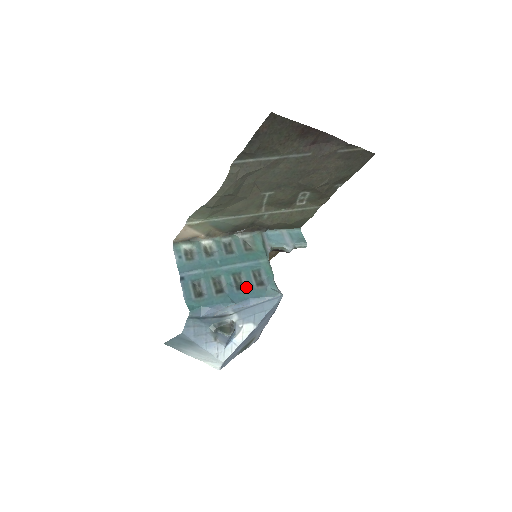
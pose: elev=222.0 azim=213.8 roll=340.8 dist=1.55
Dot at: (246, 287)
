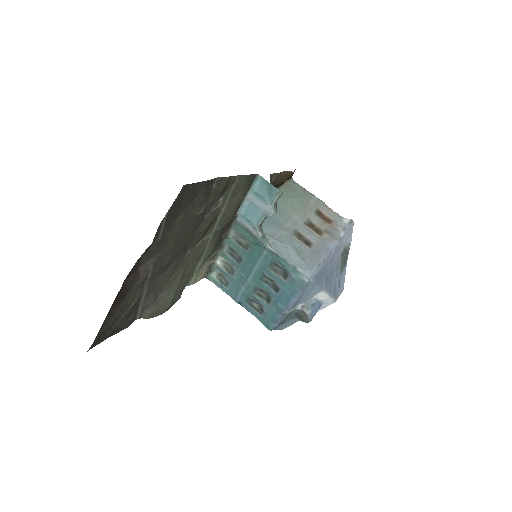
Dot at: (279, 286)
